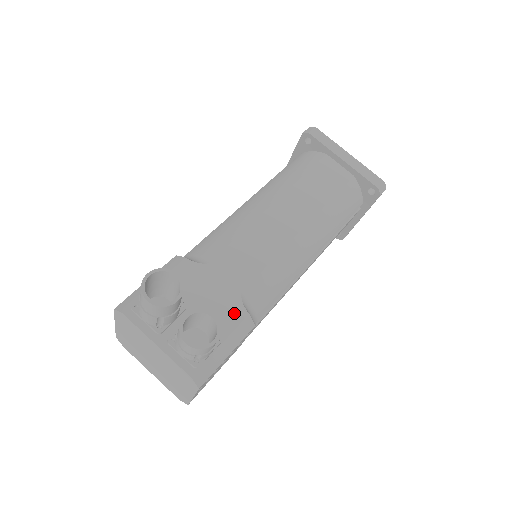
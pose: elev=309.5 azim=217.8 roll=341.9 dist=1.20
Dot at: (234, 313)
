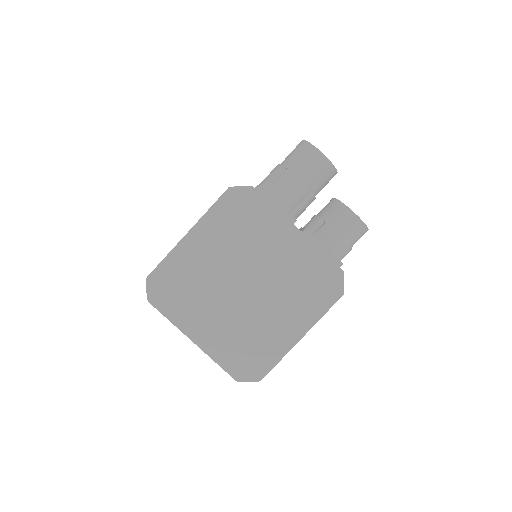
Dot at: occluded
